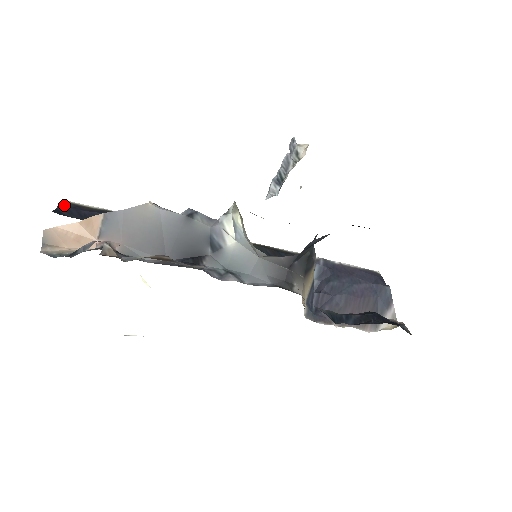
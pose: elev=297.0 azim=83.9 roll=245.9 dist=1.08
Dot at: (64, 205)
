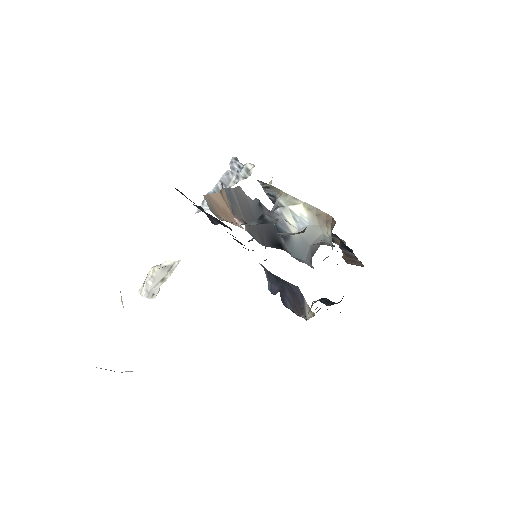
Dot at: occluded
